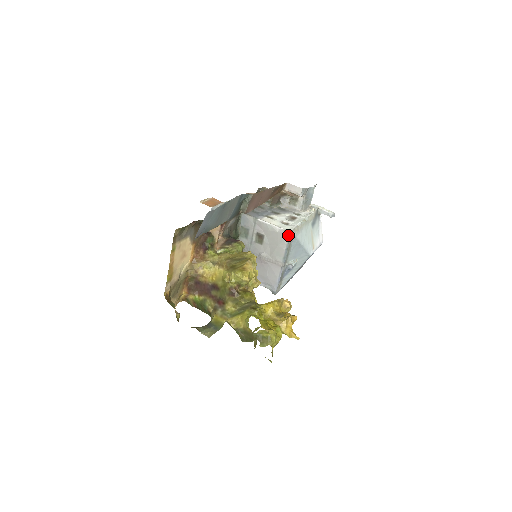
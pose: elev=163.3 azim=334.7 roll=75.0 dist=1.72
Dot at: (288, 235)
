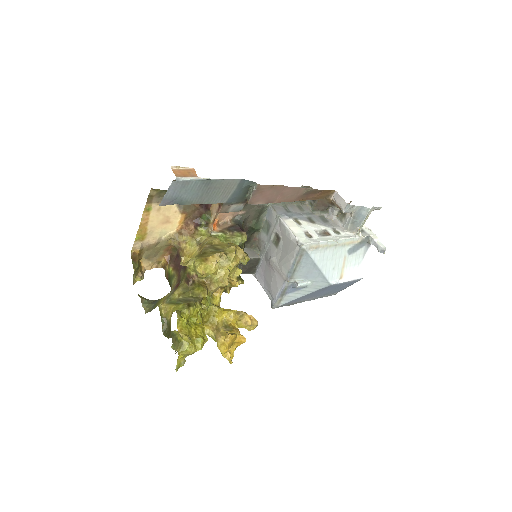
Dot at: (298, 248)
